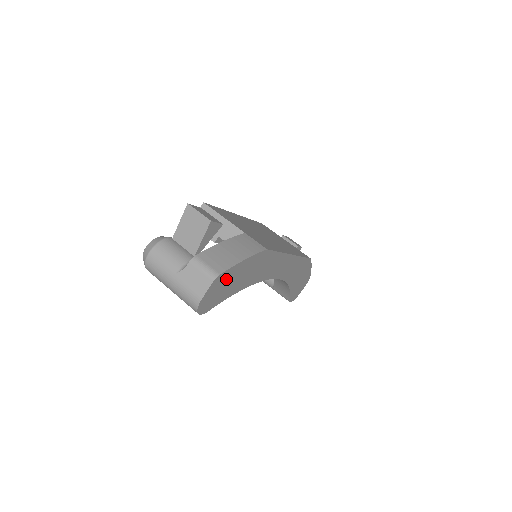
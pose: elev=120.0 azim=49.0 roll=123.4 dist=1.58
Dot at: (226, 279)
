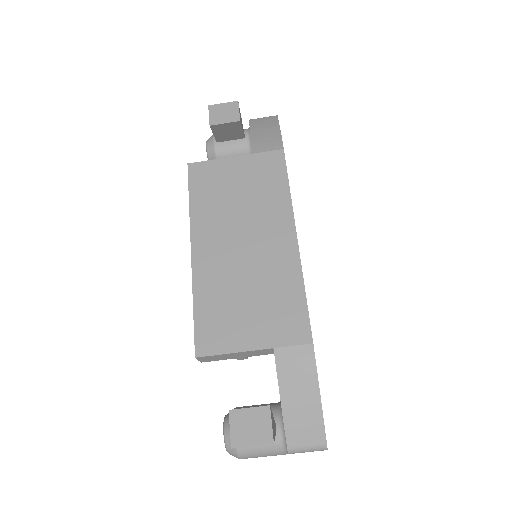
Dot at: occluded
